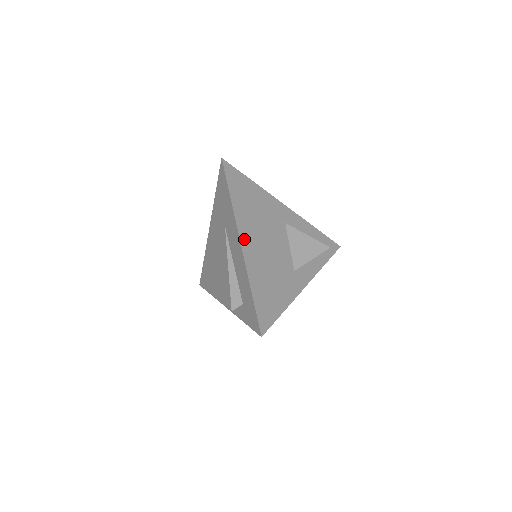
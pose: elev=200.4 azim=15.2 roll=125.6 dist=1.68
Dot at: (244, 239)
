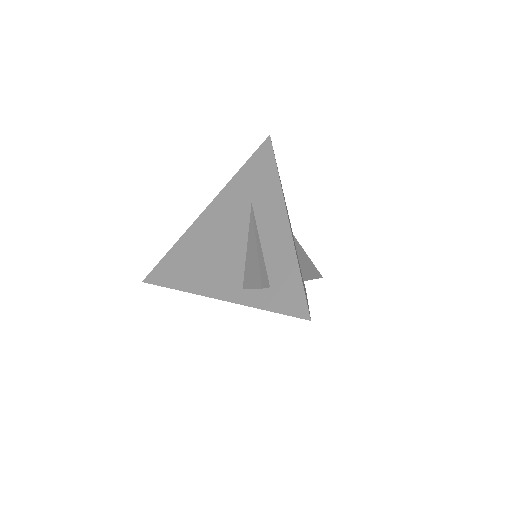
Dot at: occluded
